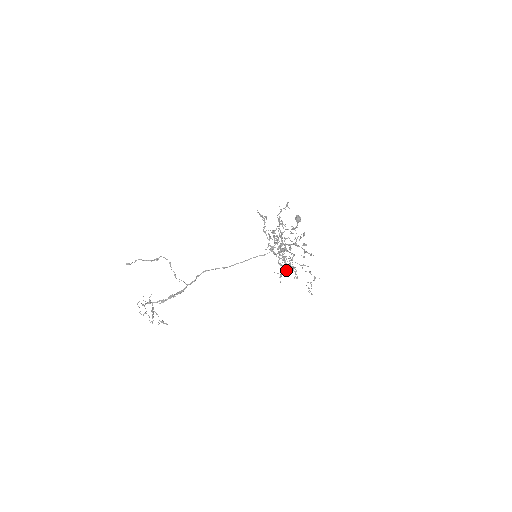
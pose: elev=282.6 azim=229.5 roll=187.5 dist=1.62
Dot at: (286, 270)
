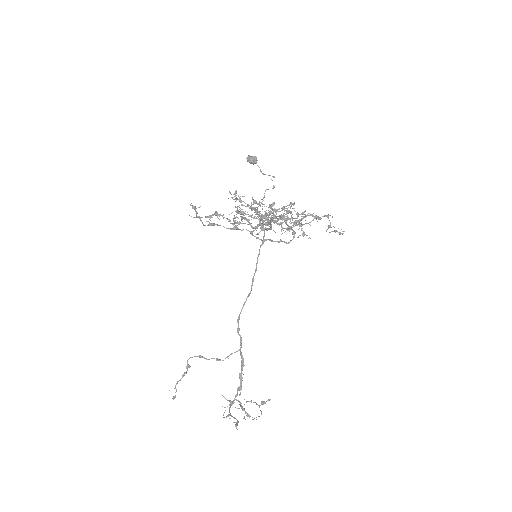
Dot at: (301, 224)
